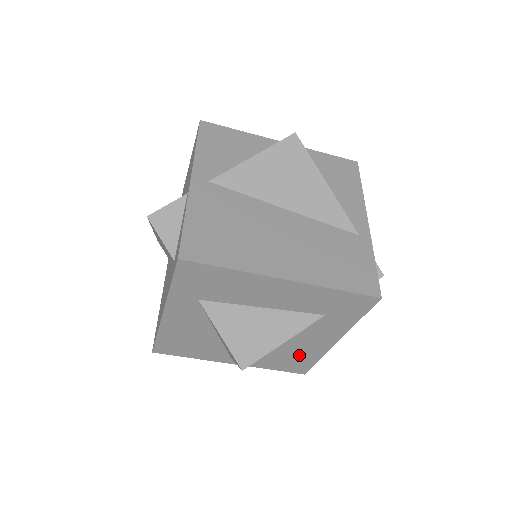
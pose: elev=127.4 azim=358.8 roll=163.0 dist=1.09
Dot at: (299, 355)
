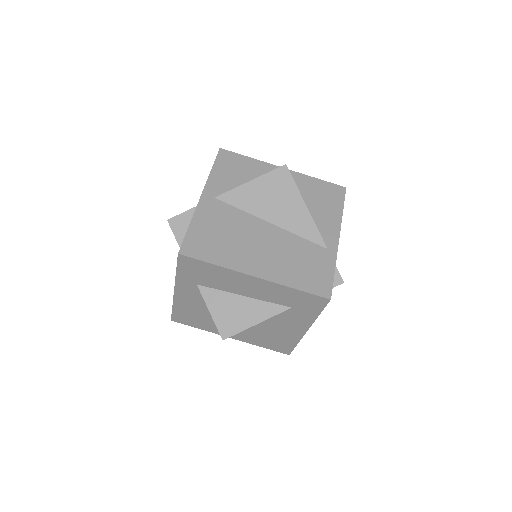
Dot at: (280, 338)
